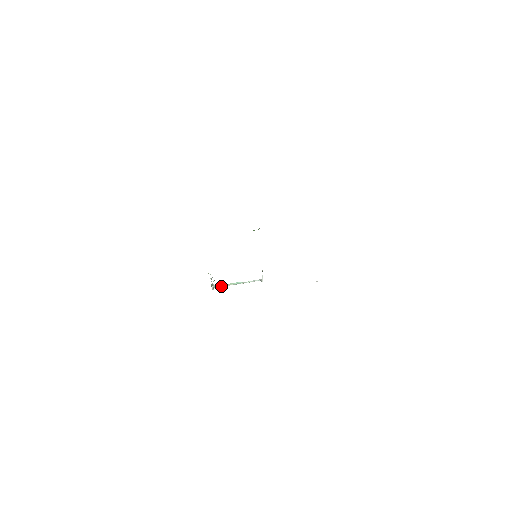
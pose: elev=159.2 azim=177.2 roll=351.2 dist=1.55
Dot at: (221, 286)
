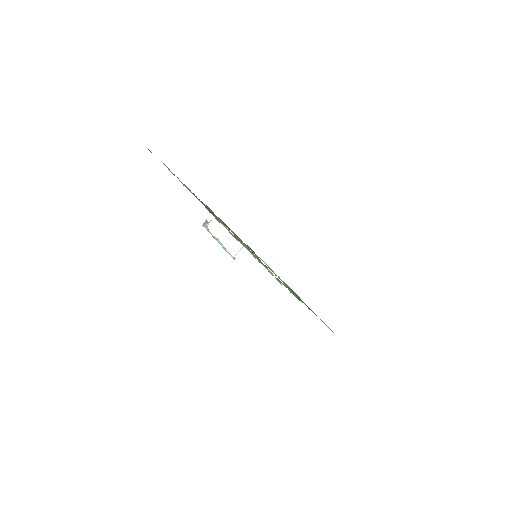
Dot at: (210, 232)
